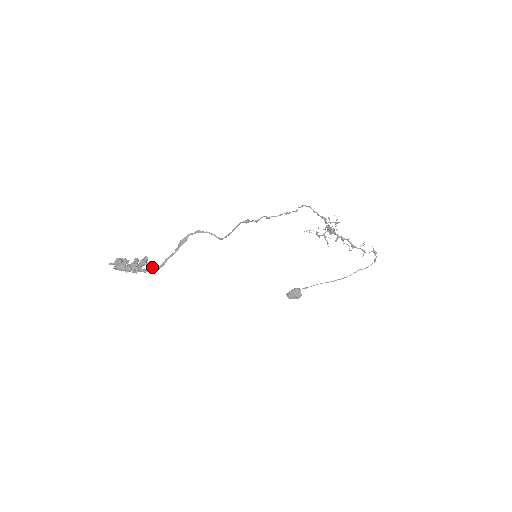
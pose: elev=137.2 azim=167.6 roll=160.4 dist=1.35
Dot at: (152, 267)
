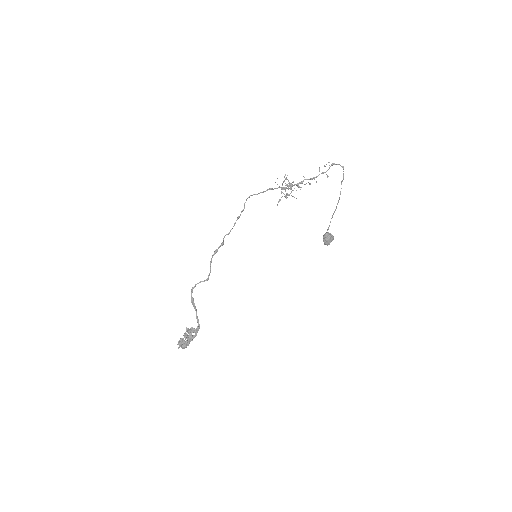
Dot at: (194, 331)
